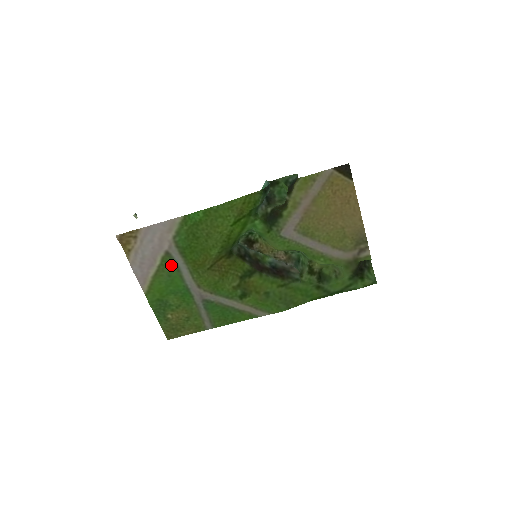
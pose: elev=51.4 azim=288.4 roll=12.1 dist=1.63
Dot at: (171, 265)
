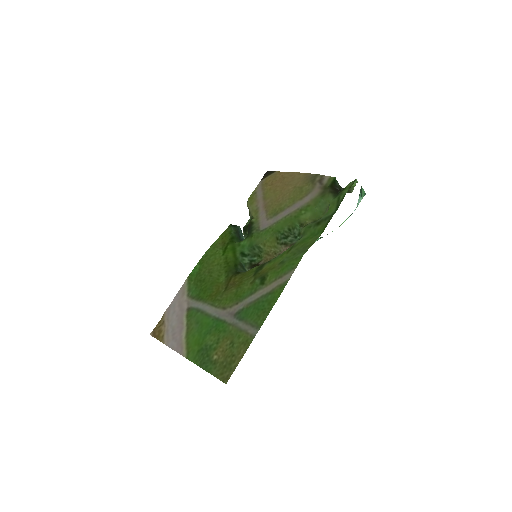
Dot at: (195, 314)
